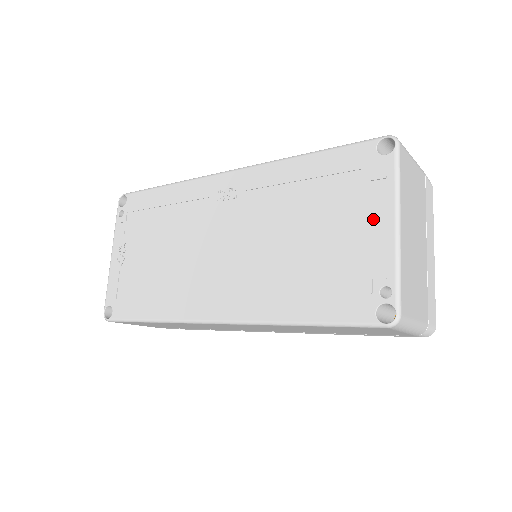
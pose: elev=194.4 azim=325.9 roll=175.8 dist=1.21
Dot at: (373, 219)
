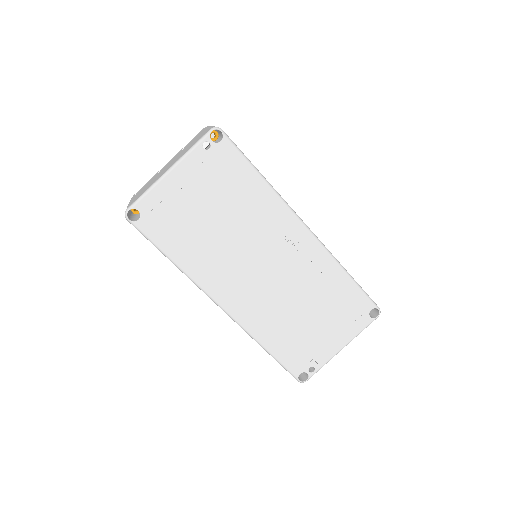
Dot at: (338, 338)
